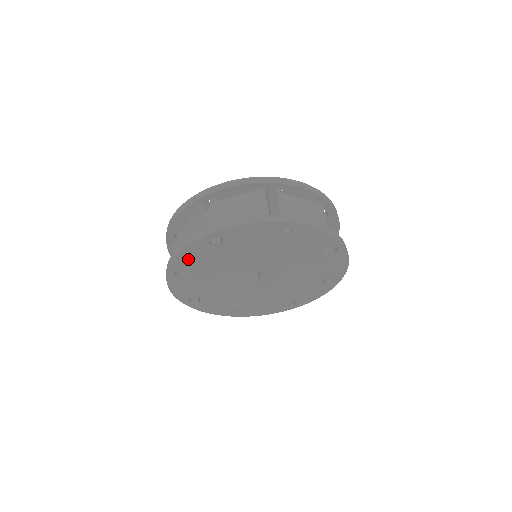
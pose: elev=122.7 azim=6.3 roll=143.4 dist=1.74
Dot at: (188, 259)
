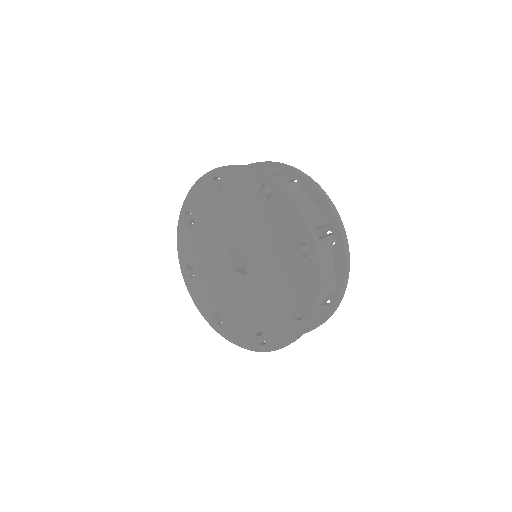
Dot at: (236, 179)
